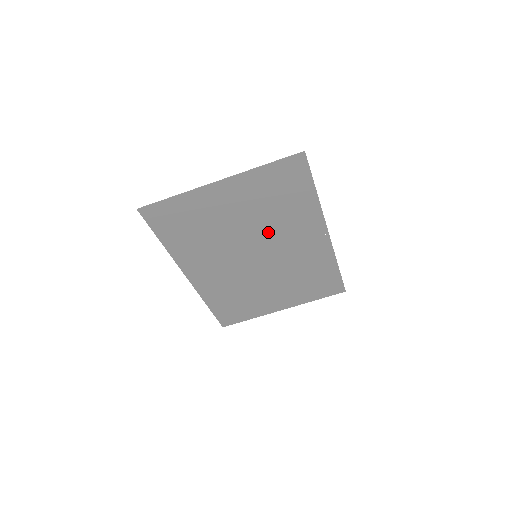
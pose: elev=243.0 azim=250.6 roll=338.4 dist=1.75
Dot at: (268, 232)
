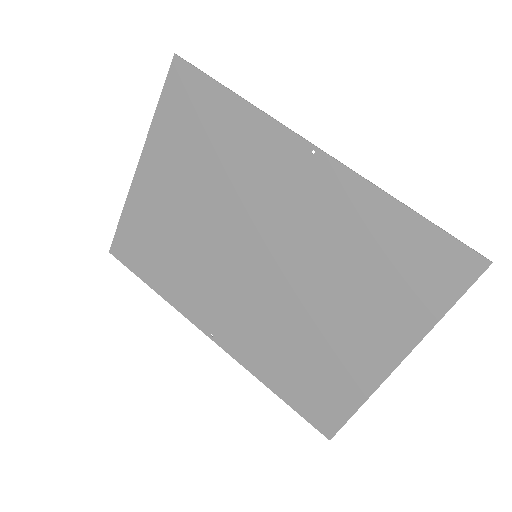
Dot at: (236, 203)
